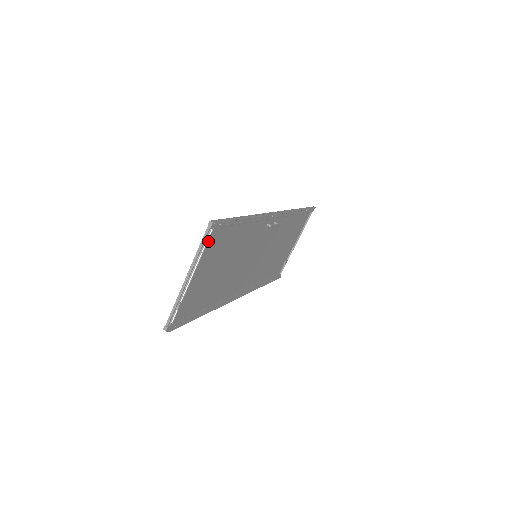
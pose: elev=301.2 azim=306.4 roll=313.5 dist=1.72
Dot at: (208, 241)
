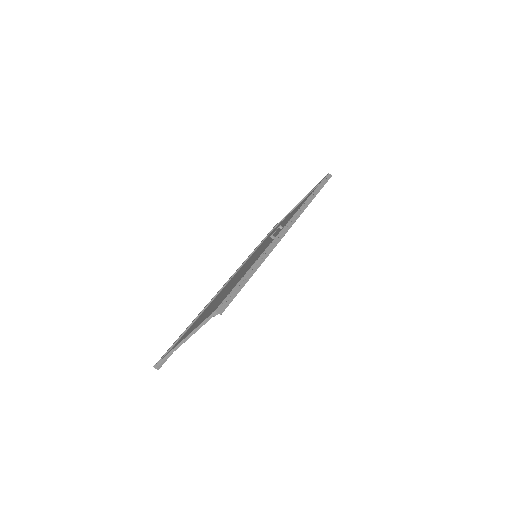
Dot at: occluded
